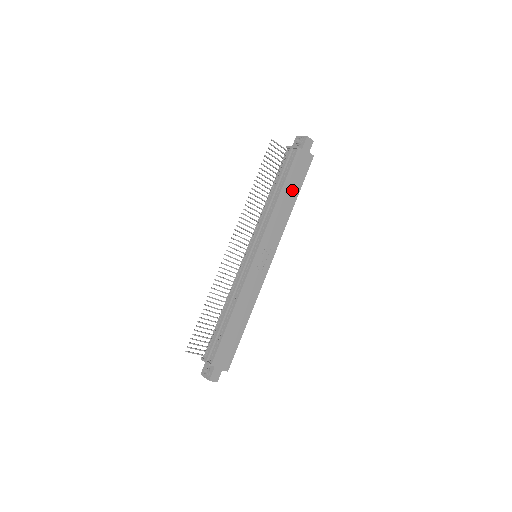
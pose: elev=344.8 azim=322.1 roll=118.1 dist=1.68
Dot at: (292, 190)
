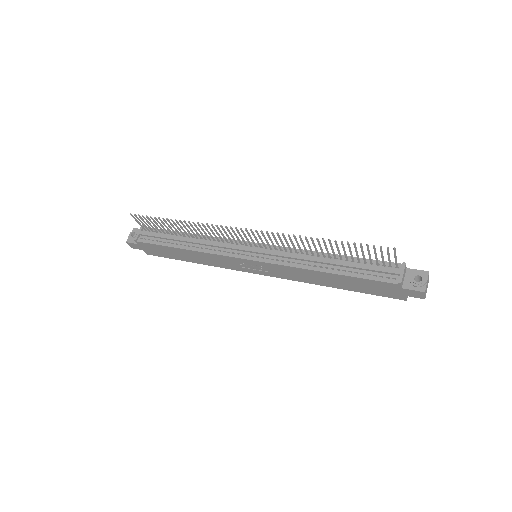
Dot at: (345, 283)
